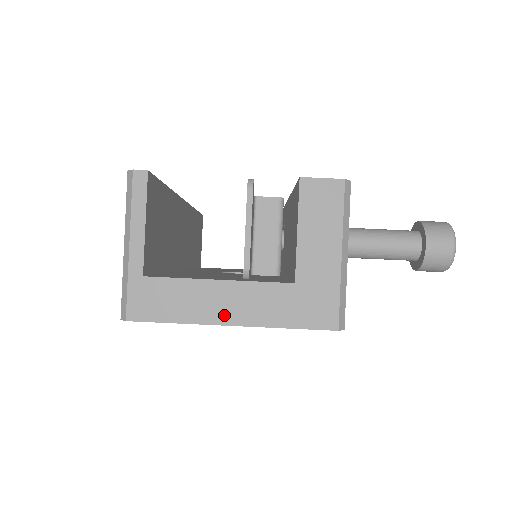
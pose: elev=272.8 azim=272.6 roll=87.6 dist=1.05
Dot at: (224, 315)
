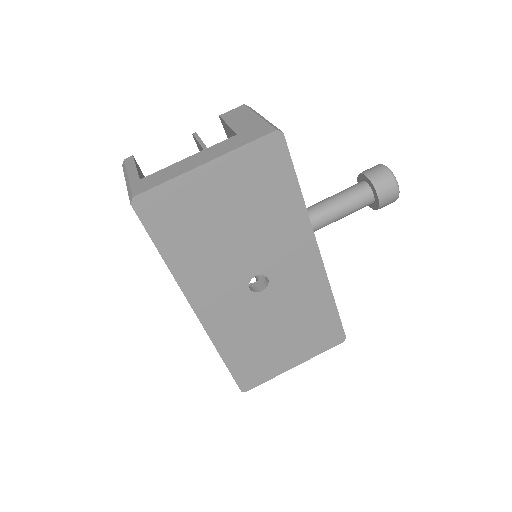
Dot at: (198, 163)
